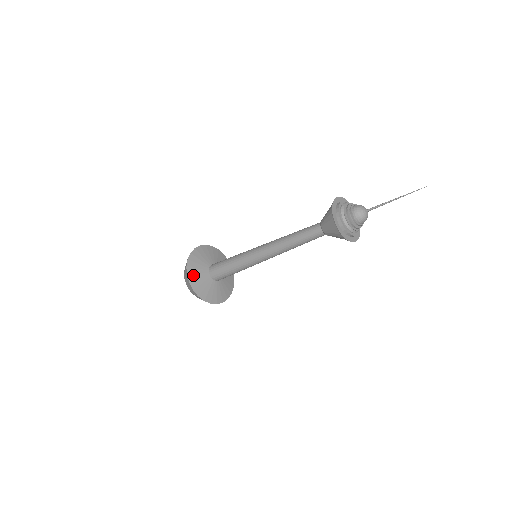
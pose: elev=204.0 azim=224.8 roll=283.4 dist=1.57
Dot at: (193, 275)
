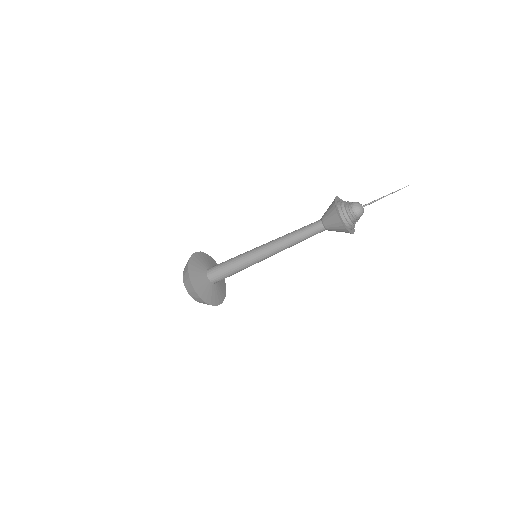
Dot at: (203, 294)
